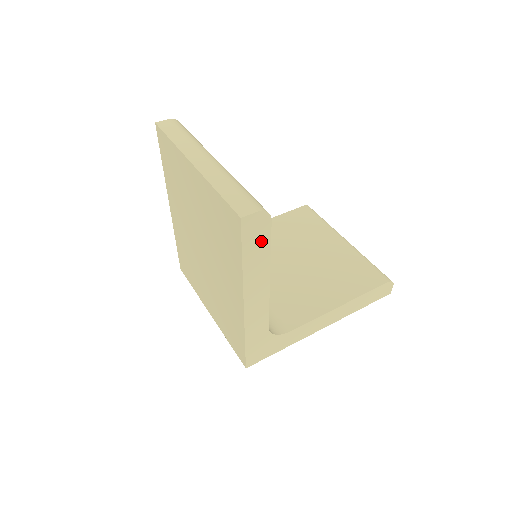
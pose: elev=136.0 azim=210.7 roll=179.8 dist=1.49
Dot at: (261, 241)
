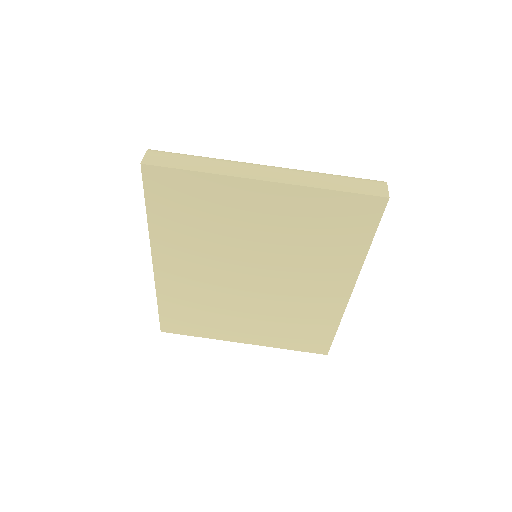
Dot at: occluded
